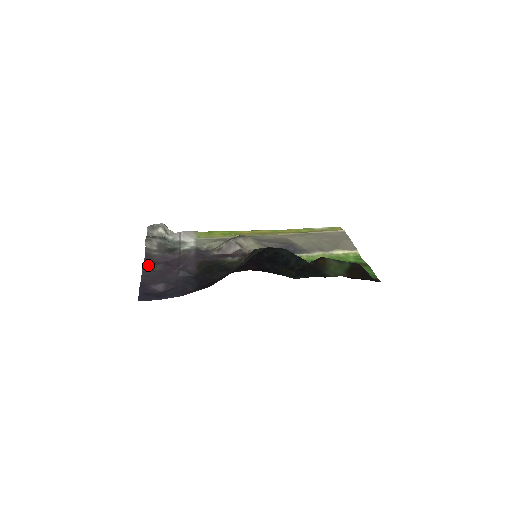
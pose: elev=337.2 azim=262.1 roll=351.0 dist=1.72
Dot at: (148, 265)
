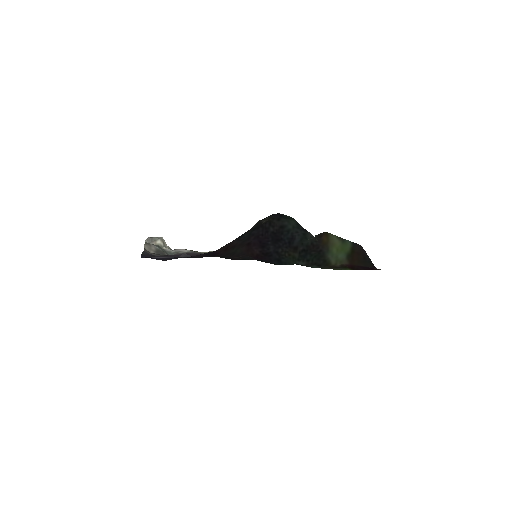
Dot at: occluded
